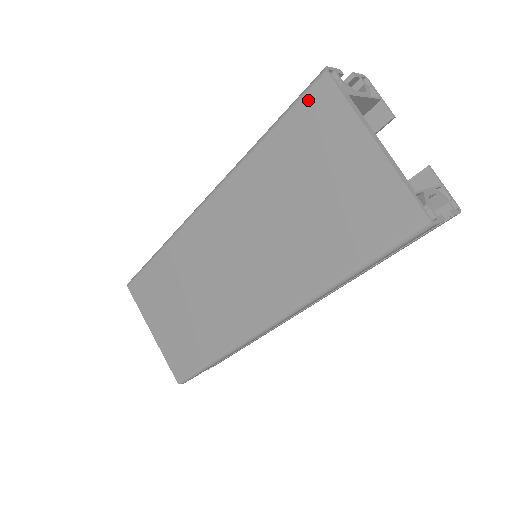
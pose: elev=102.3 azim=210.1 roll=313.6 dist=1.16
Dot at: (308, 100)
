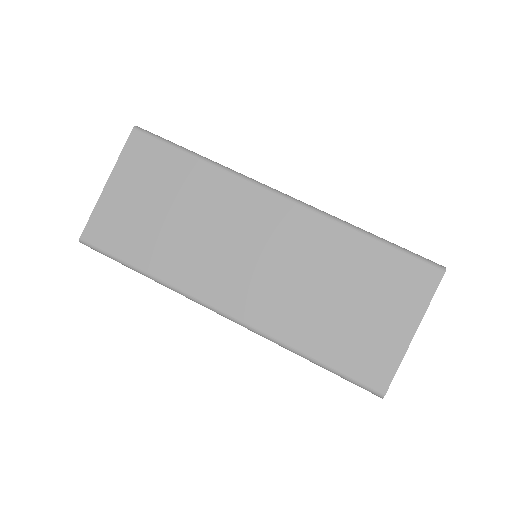
Dot at: (419, 266)
